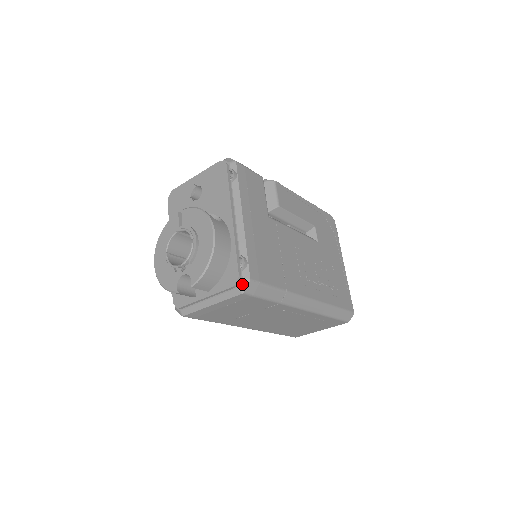
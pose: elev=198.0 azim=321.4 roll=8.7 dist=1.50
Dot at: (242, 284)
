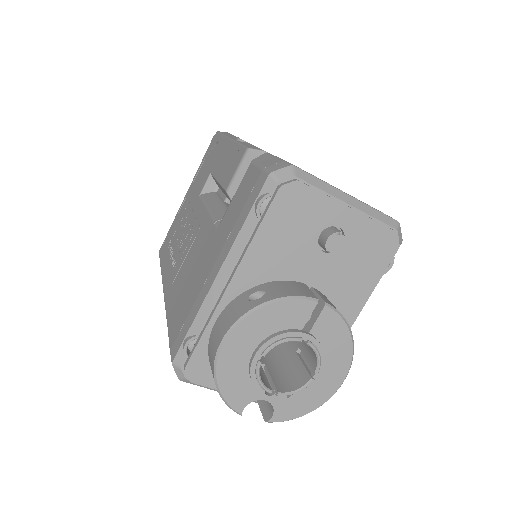
Dot at: occluded
